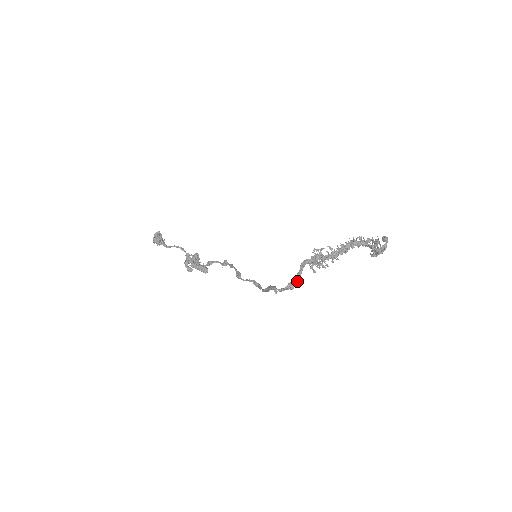
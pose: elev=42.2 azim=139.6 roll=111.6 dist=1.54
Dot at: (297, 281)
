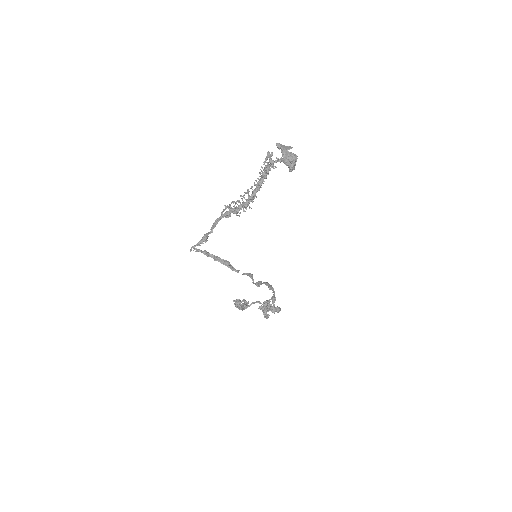
Dot at: occluded
